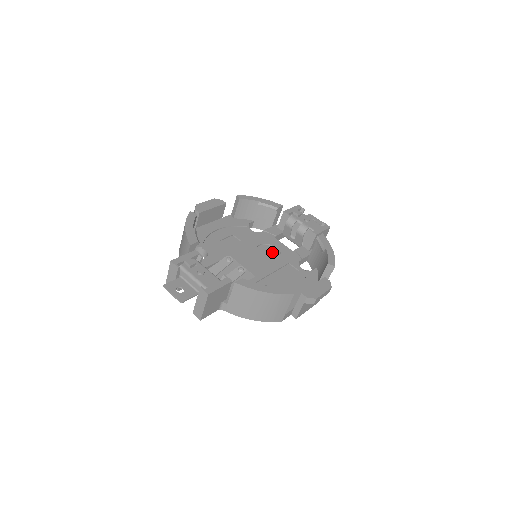
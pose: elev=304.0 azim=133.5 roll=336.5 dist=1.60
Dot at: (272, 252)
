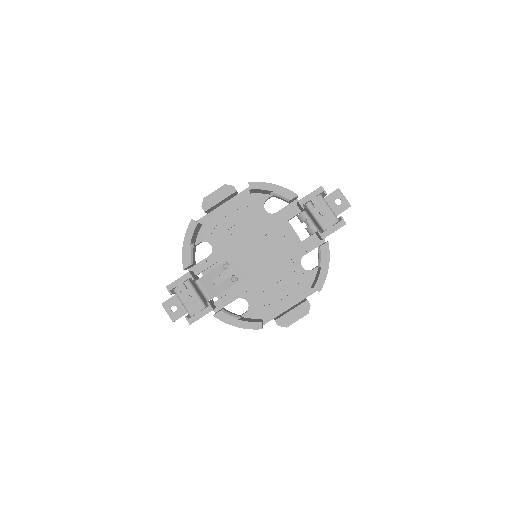
Dot at: (279, 243)
